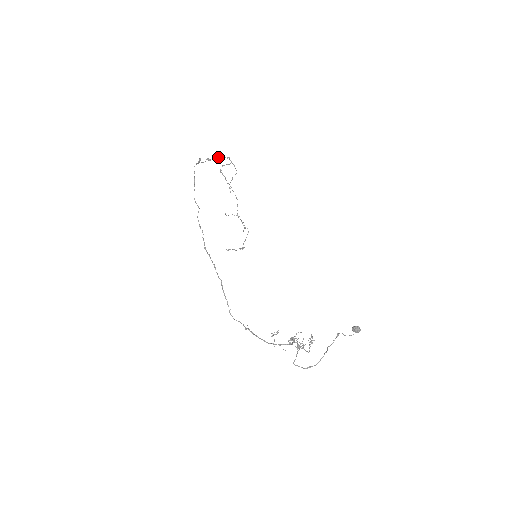
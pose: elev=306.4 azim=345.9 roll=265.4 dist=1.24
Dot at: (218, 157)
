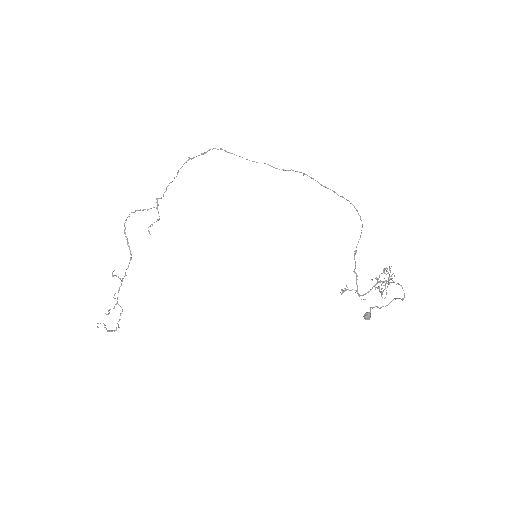
Dot at: (169, 183)
